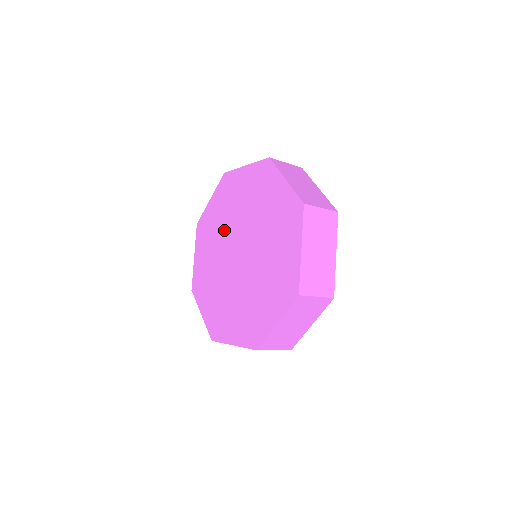
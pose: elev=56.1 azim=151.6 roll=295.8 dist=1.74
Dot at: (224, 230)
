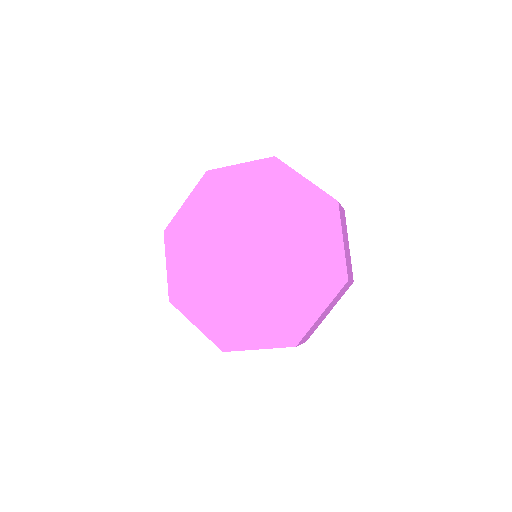
Dot at: (242, 214)
